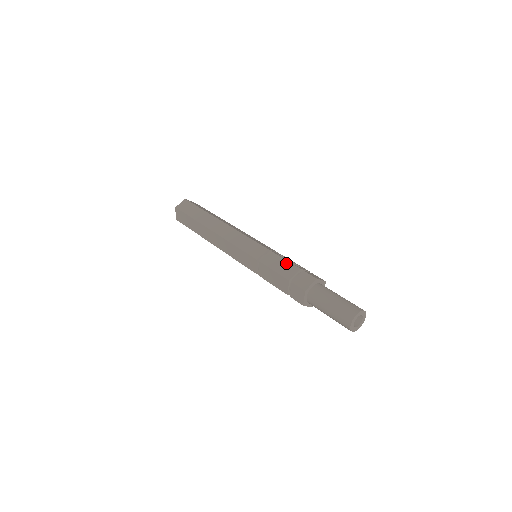
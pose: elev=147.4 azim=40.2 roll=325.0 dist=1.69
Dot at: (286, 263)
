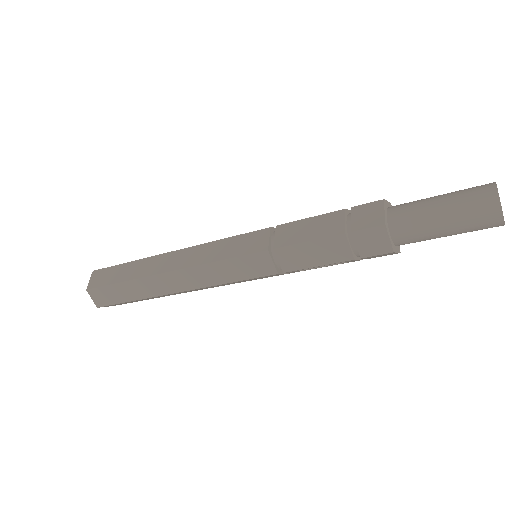
Dot at: (316, 220)
